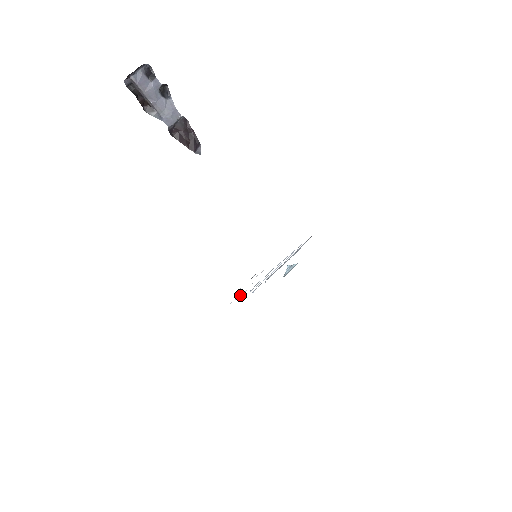
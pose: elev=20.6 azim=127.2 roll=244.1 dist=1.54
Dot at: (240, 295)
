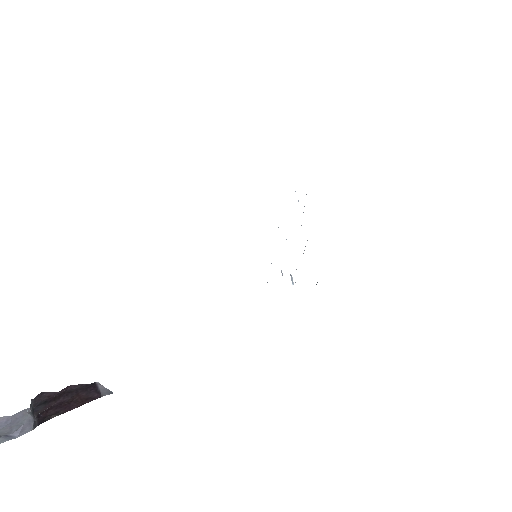
Dot at: occluded
